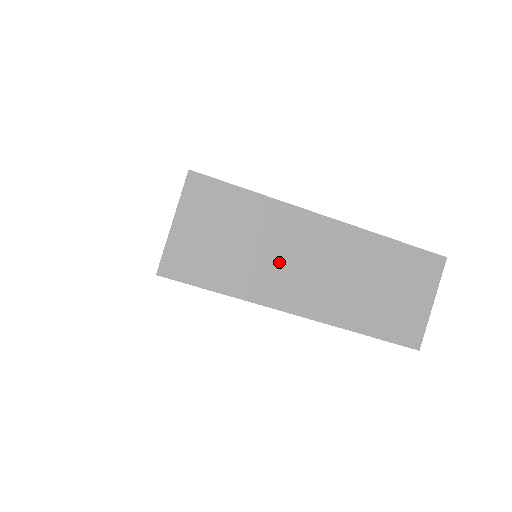
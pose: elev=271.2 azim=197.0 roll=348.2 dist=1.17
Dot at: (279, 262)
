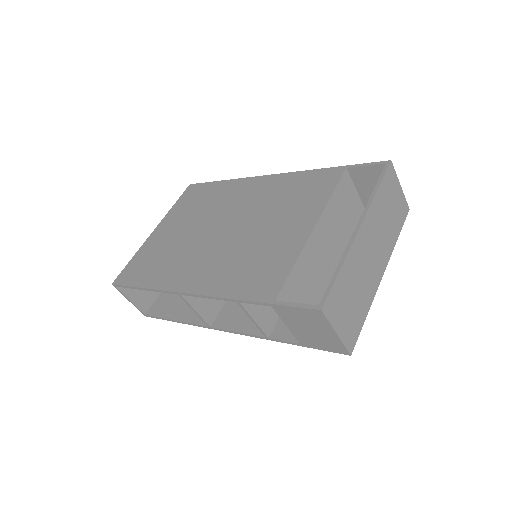
Dot at: (366, 272)
